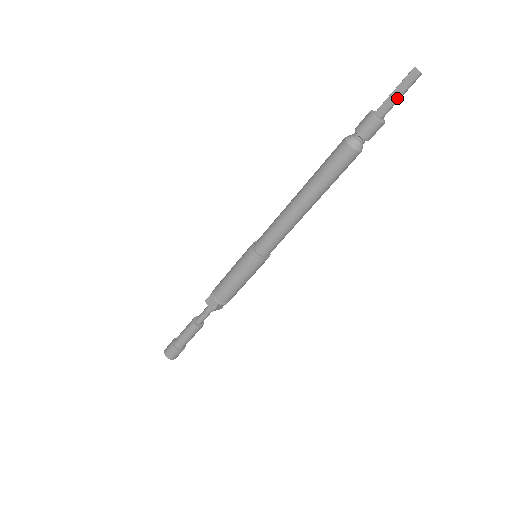
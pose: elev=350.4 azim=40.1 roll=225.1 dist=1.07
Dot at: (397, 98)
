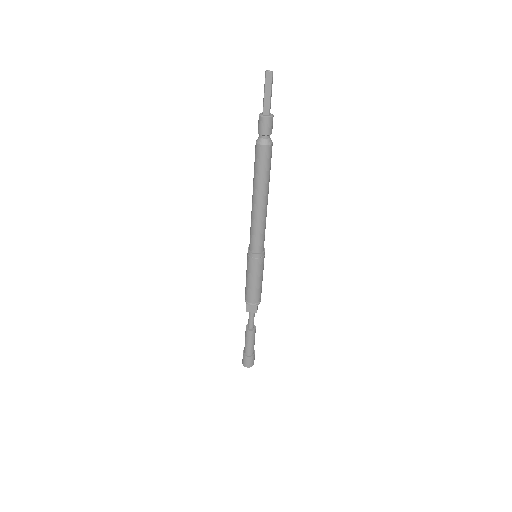
Dot at: (270, 96)
